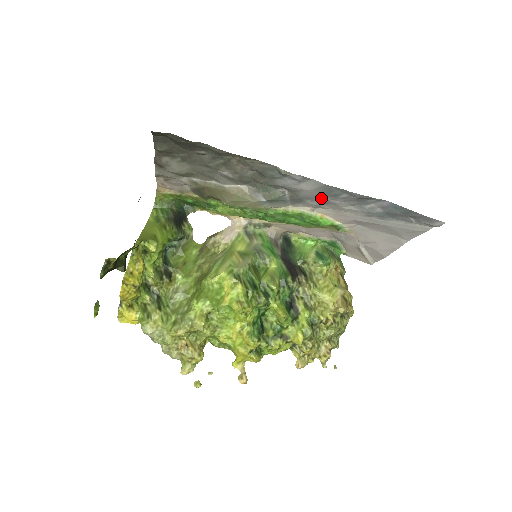
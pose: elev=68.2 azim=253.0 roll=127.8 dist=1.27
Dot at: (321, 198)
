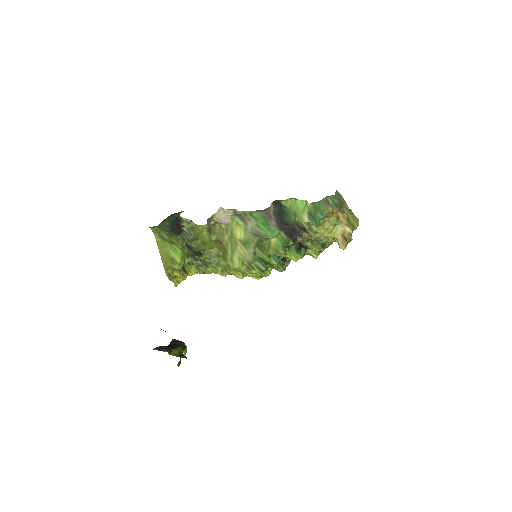
Dot at: occluded
